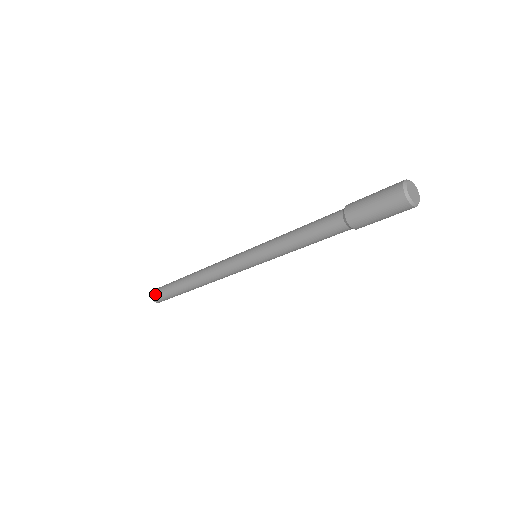
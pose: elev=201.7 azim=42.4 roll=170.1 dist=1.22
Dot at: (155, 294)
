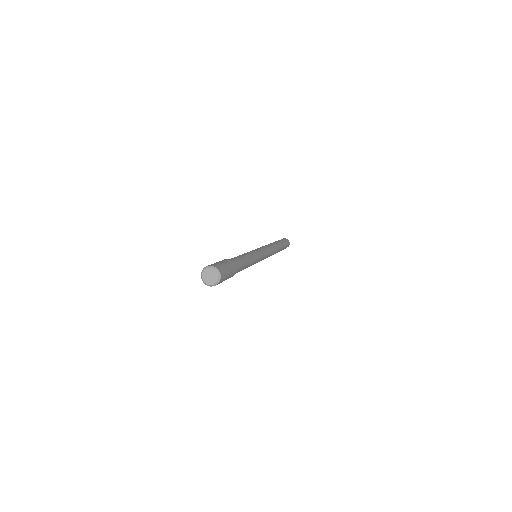
Dot at: occluded
